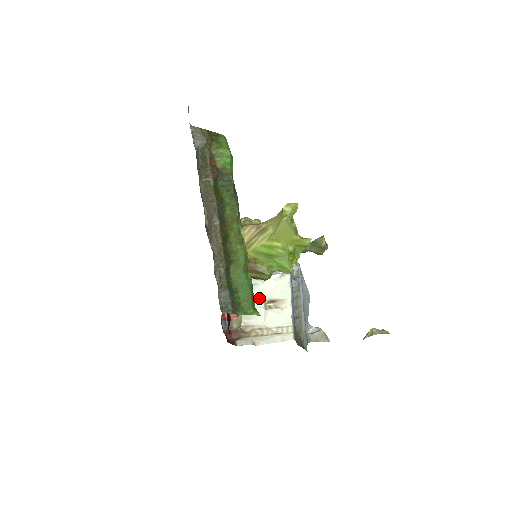
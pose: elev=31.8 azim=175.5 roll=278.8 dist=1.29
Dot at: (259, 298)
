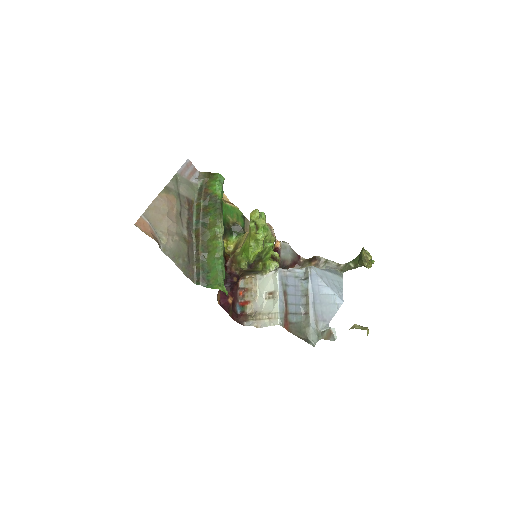
Dot at: (262, 290)
